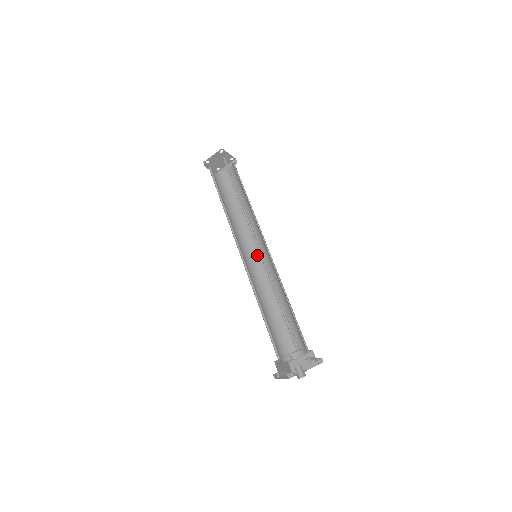
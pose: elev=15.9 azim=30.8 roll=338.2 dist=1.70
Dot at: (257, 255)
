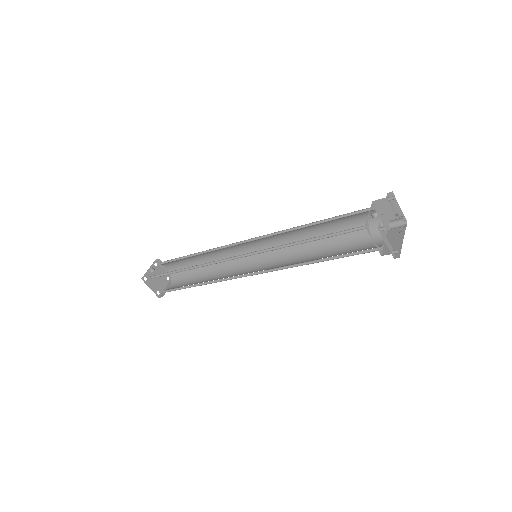
Dot at: (256, 271)
